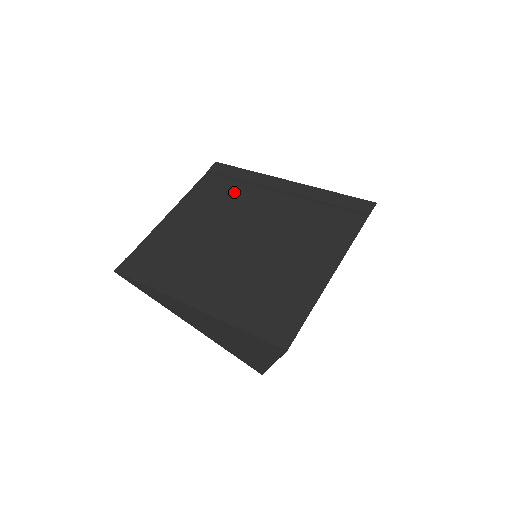
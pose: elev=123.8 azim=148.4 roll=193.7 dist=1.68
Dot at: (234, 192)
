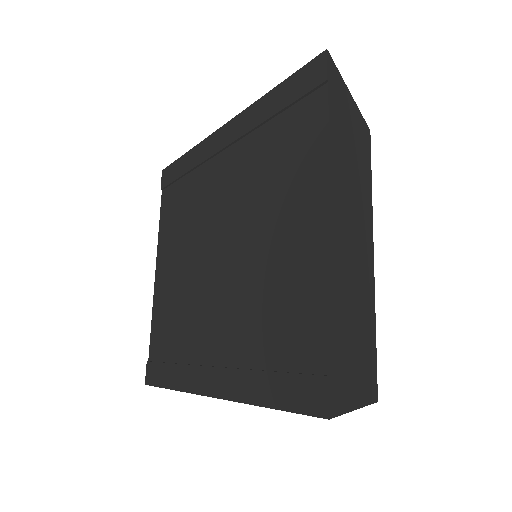
Dot at: (188, 195)
